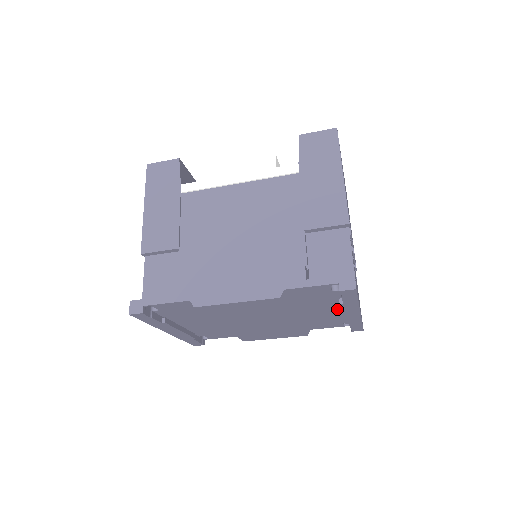
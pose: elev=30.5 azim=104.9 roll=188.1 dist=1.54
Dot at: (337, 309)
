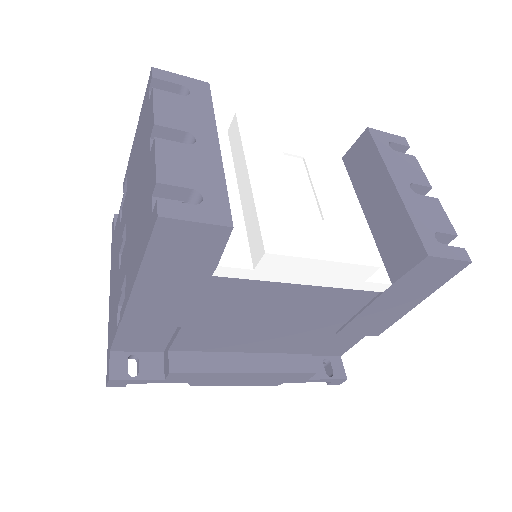
Dot at: occluded
